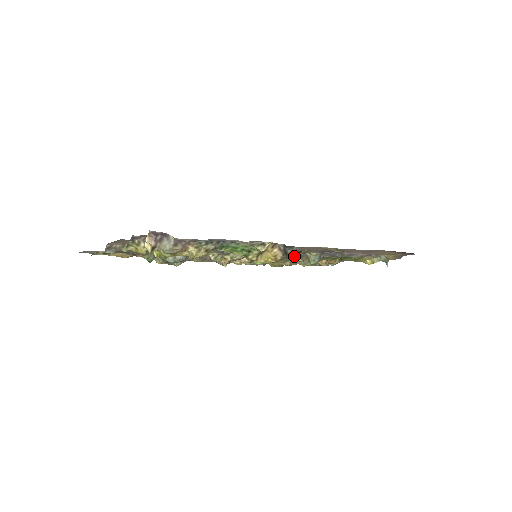
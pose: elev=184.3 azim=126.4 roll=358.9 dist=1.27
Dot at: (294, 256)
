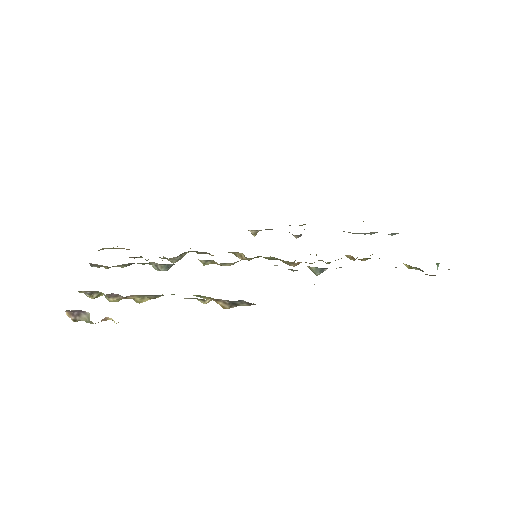
Dot at: (247, 305)
